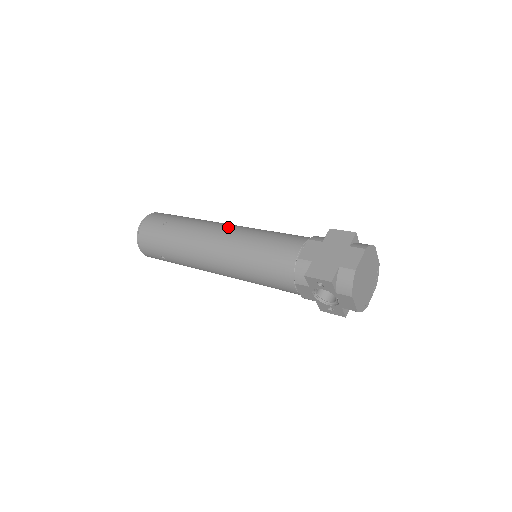
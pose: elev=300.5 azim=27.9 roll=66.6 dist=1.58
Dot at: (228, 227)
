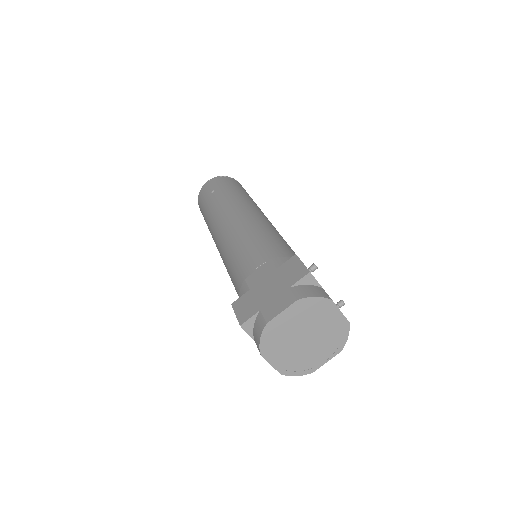
Dot at: (241, 214)
